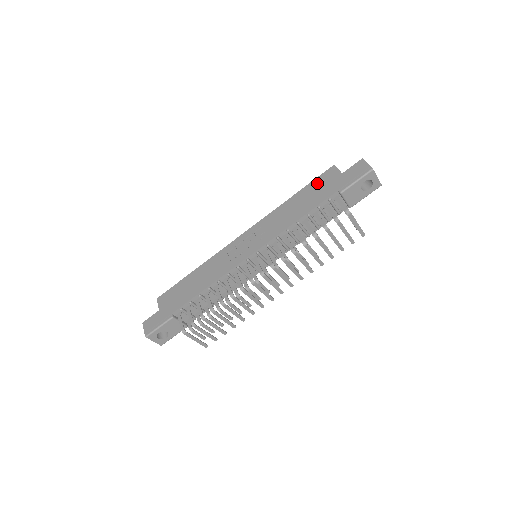
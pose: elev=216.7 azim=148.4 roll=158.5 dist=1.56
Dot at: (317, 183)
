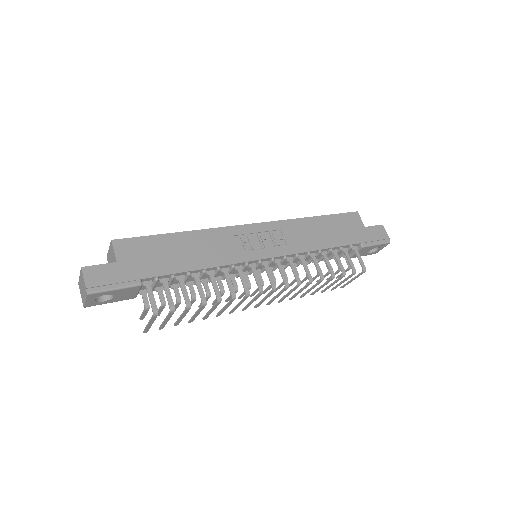
Dot at: (342, 220)
